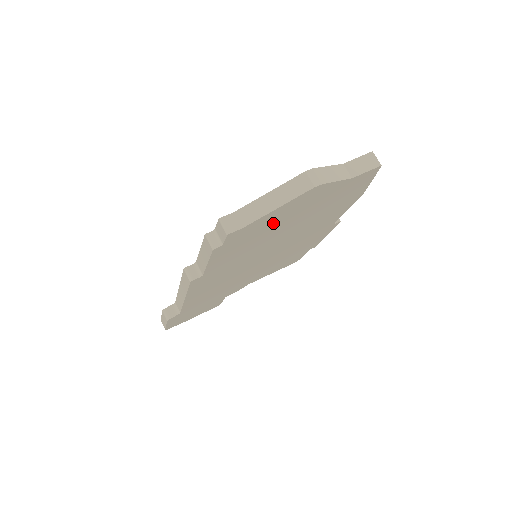
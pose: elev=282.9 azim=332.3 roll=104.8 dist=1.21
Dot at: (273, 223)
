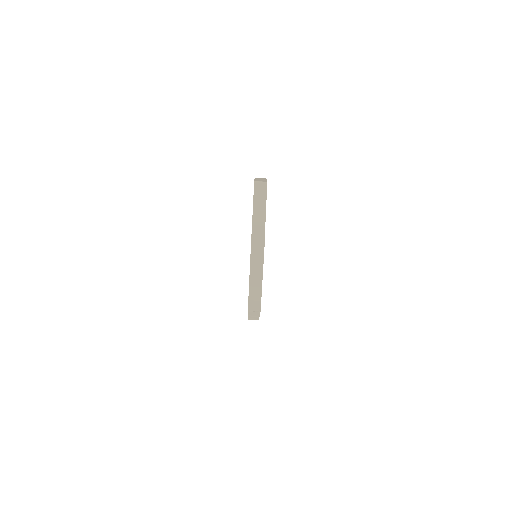
Dot at: occluded
